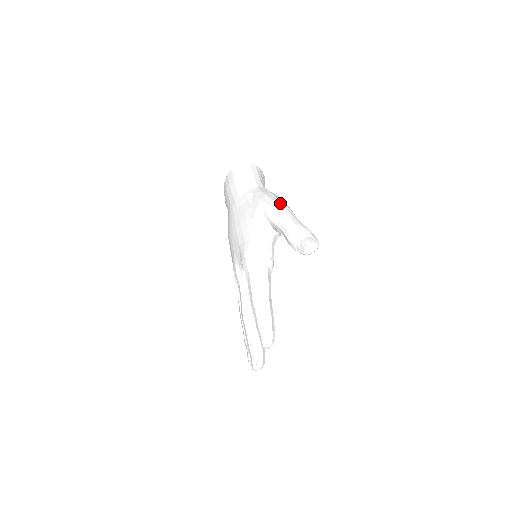
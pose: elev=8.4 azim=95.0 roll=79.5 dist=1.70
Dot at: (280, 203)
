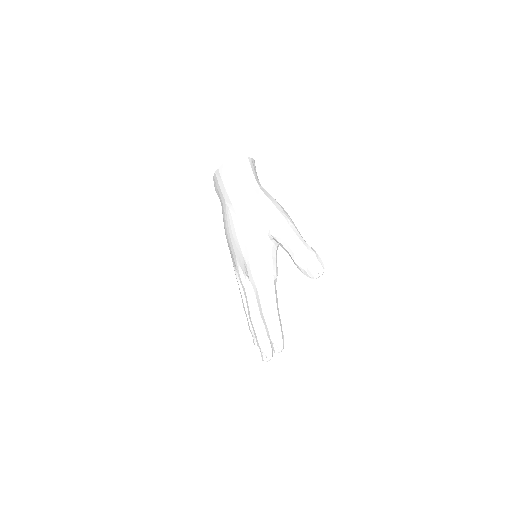
Dot at: (283, 219)
